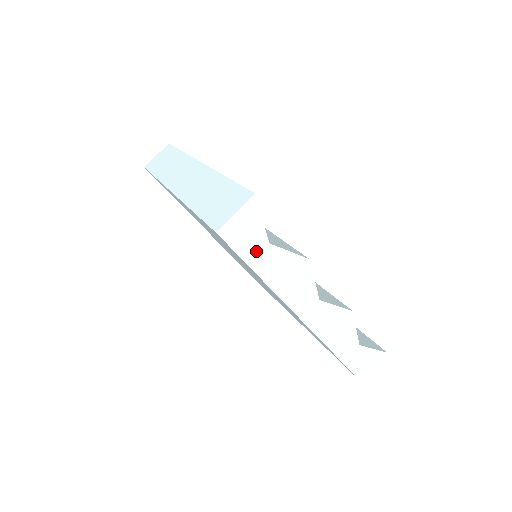
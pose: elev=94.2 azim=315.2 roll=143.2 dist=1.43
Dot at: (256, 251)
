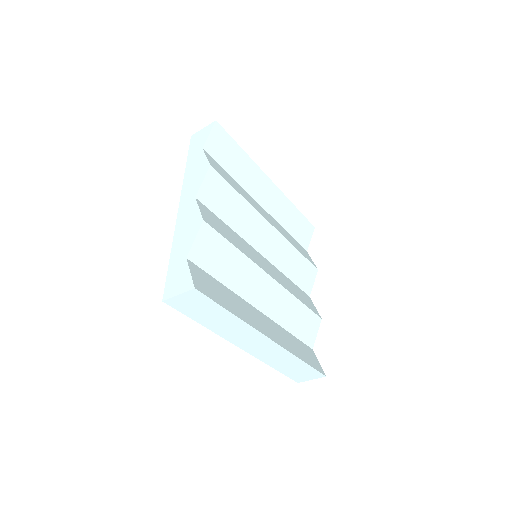
Dot at: occluded
